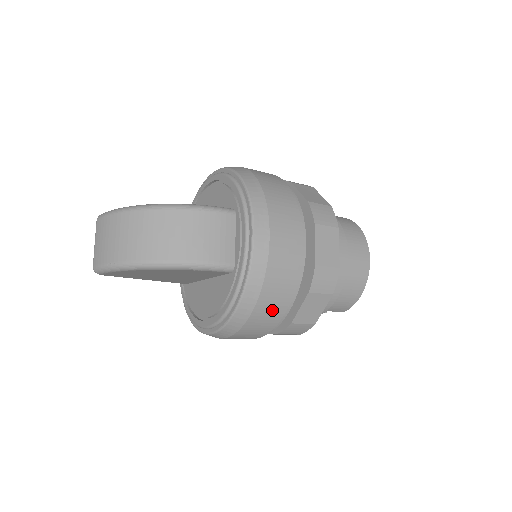
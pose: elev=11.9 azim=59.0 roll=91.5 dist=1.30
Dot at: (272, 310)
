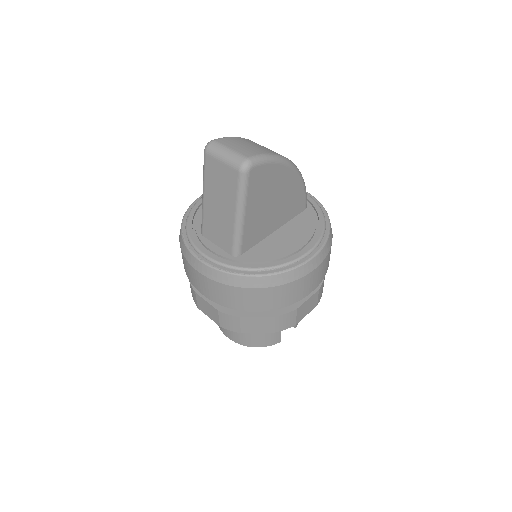
Dot at: occluded
